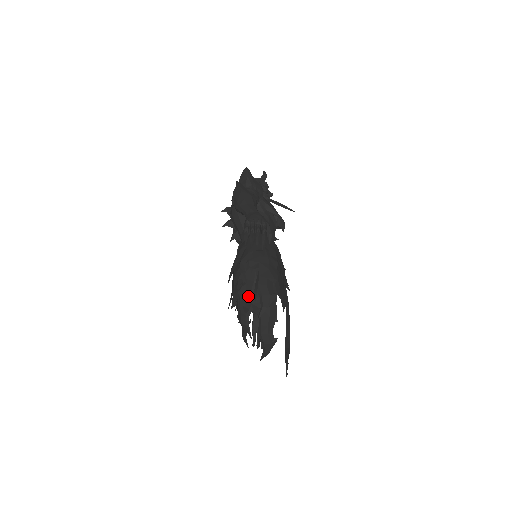
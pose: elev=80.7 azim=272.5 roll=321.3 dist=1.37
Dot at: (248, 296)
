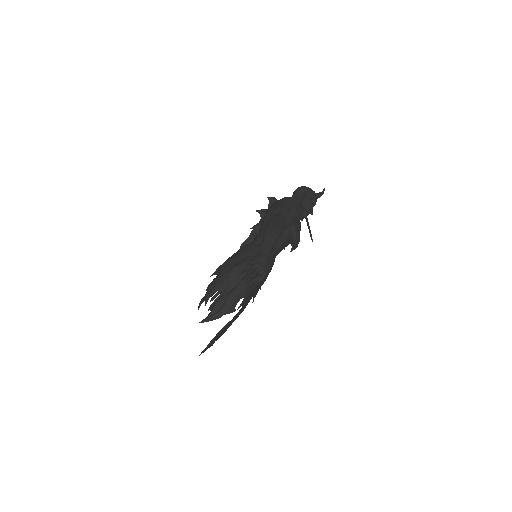
Dot at: occluded
